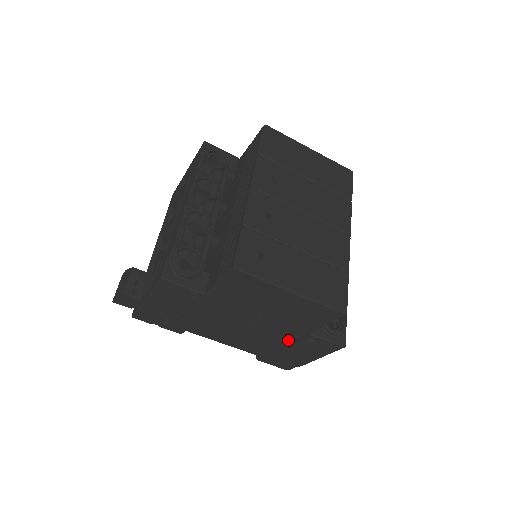
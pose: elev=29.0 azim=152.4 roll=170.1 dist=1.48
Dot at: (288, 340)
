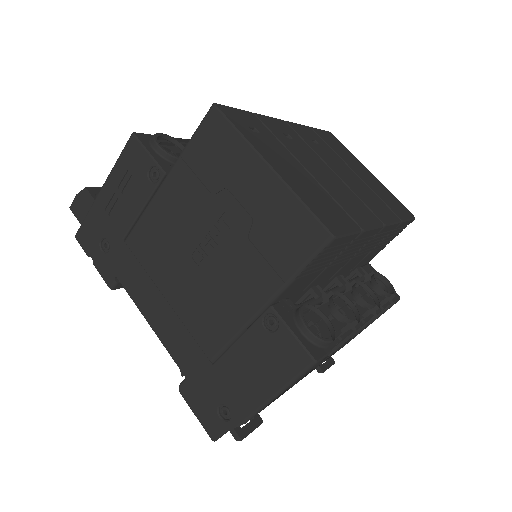
Dot at: (235, 323)
